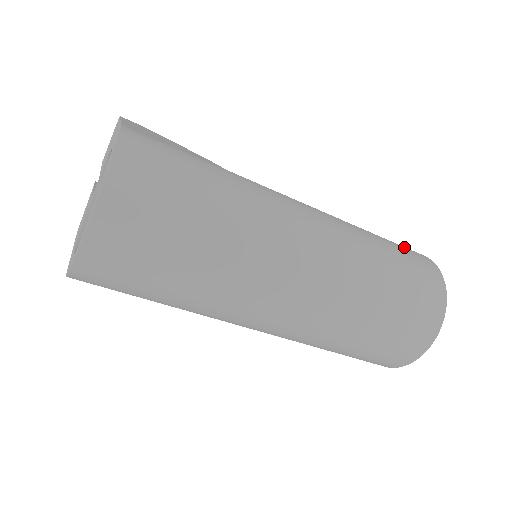
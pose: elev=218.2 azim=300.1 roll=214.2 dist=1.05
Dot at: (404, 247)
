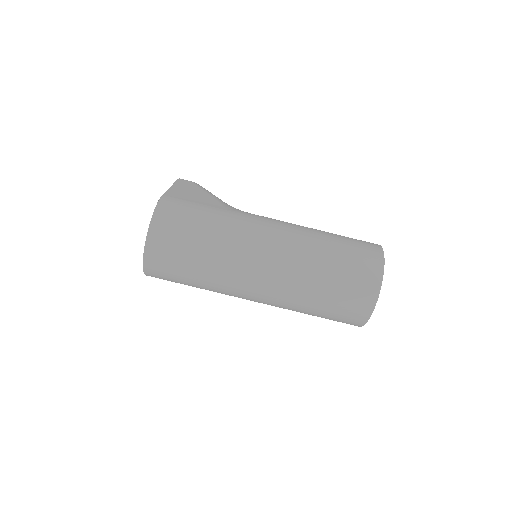
Dot at: (360, 243)
